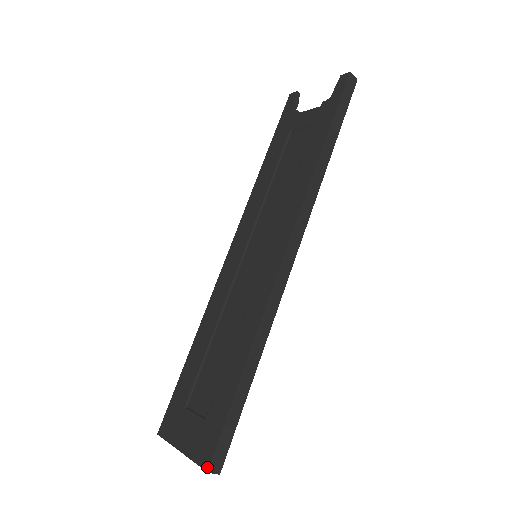
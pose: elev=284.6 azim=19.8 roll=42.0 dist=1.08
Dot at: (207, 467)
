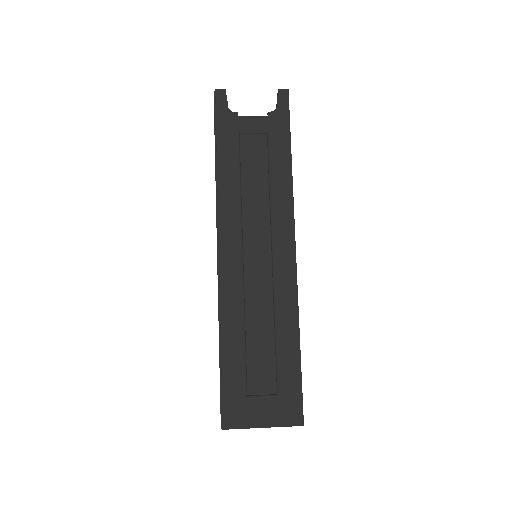
Dot at: (301, 423)
